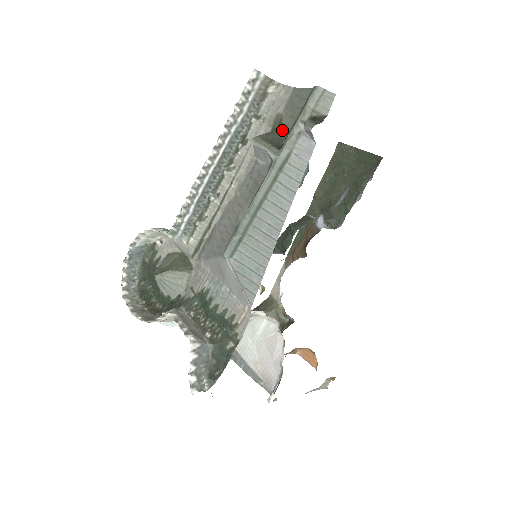
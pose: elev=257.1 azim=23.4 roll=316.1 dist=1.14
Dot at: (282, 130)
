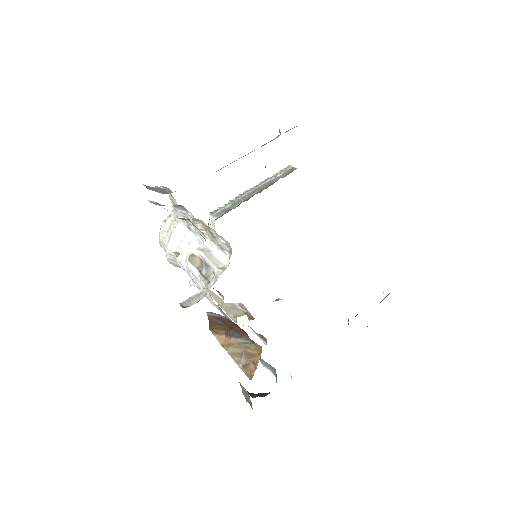
Dot at: occluded
